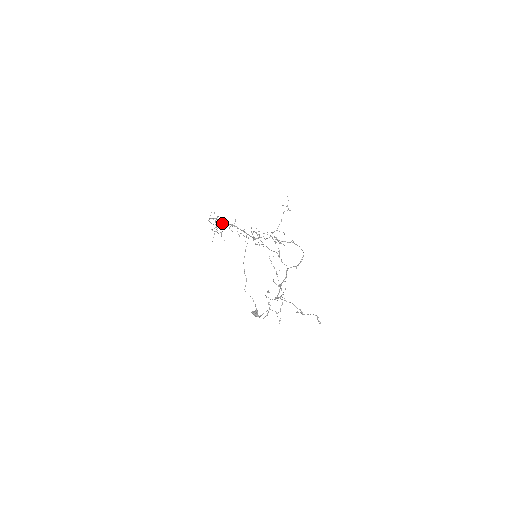
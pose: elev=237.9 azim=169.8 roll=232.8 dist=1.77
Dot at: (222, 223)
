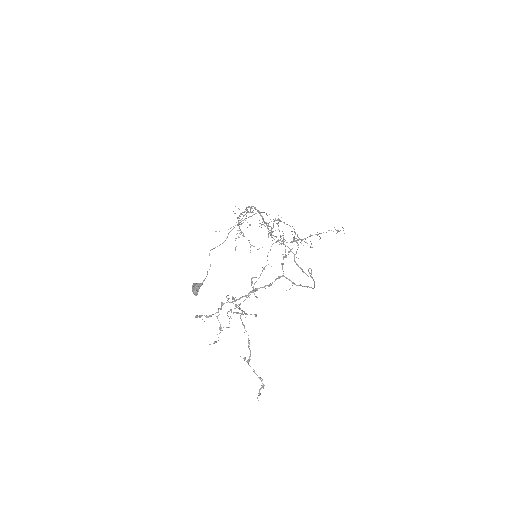
Dot at: (251, 207)
